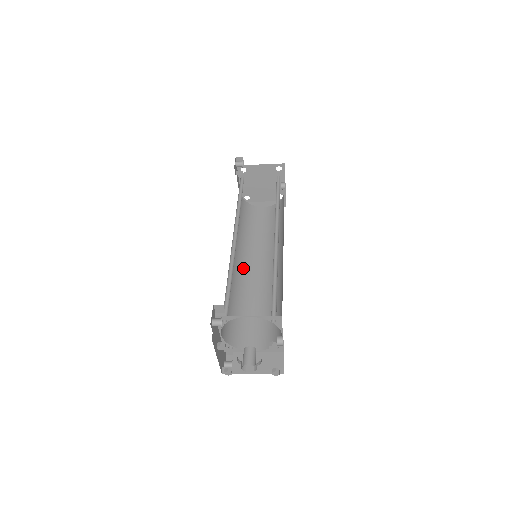
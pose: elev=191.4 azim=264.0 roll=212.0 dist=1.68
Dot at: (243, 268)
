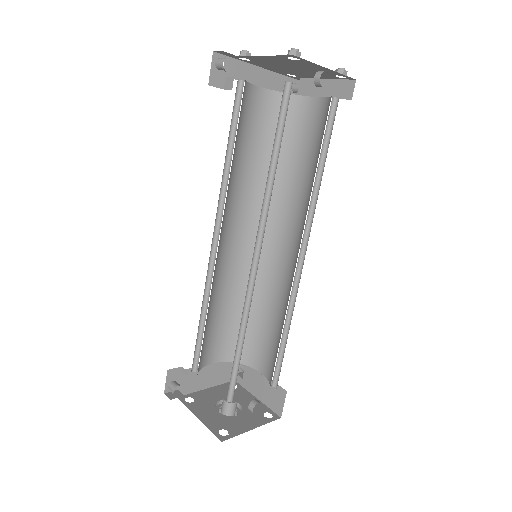
Dot at: (263, 245)
